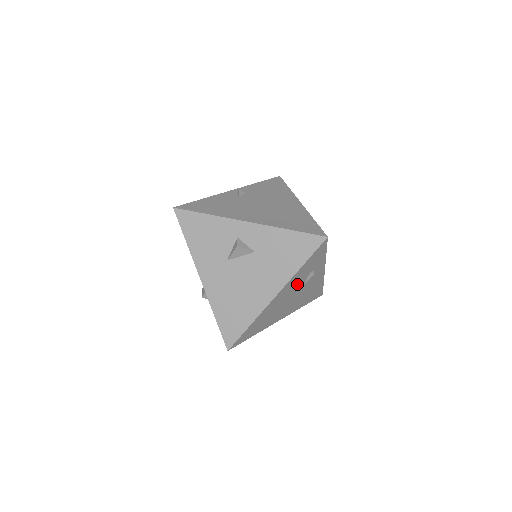
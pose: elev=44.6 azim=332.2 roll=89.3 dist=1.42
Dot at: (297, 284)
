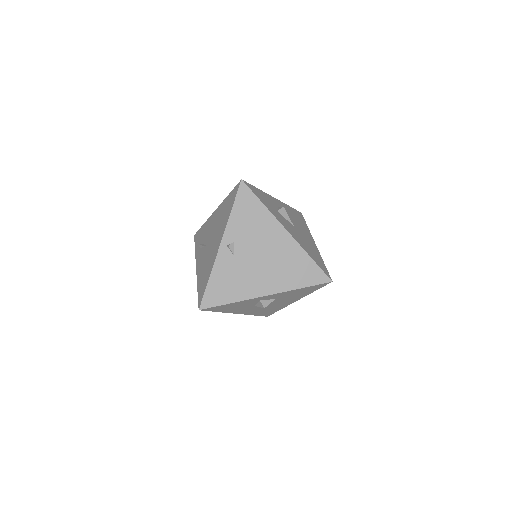
Dot at: occluded
